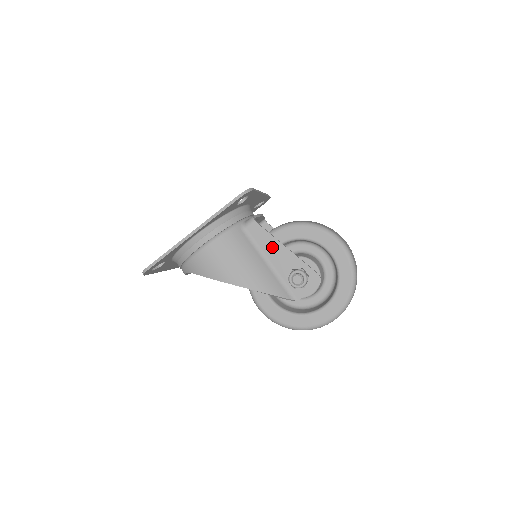
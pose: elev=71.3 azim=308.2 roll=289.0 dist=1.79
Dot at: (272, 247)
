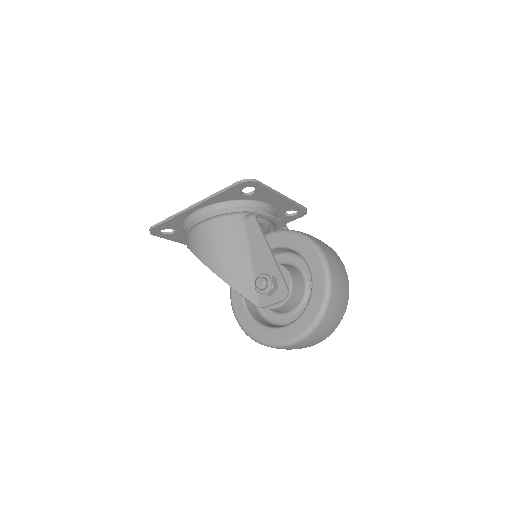
Dot at: (258, 246)
